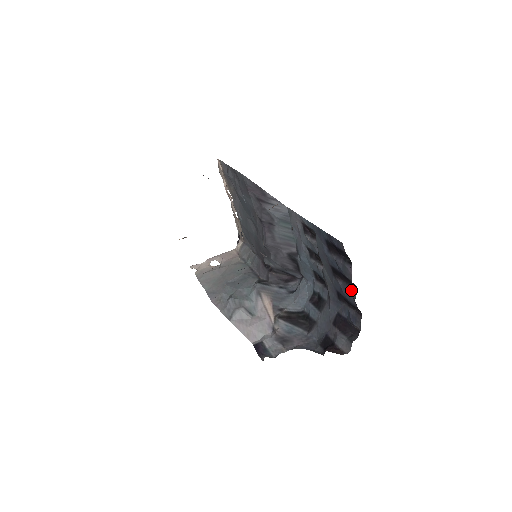
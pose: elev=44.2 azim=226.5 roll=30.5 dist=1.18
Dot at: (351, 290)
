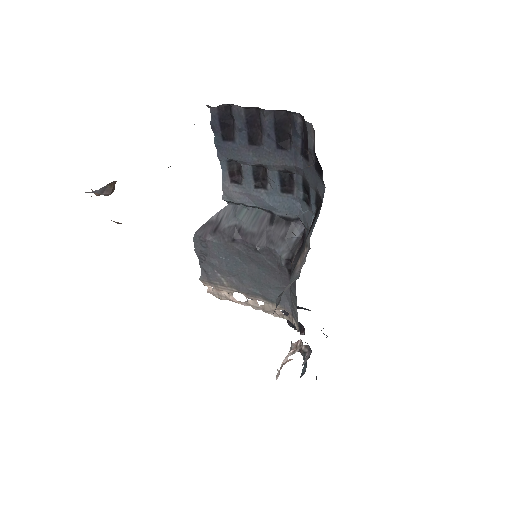
Dot at: (262, 119)
